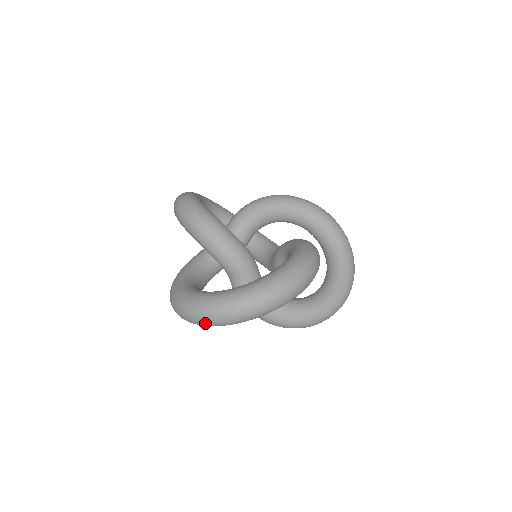
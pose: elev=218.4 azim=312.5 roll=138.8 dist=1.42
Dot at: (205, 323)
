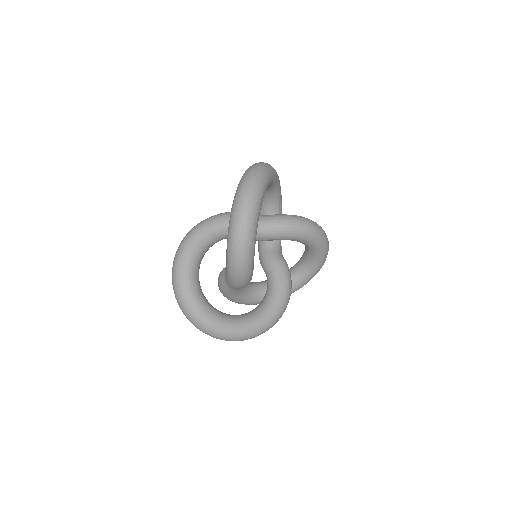
Dot at: (184, 314)
